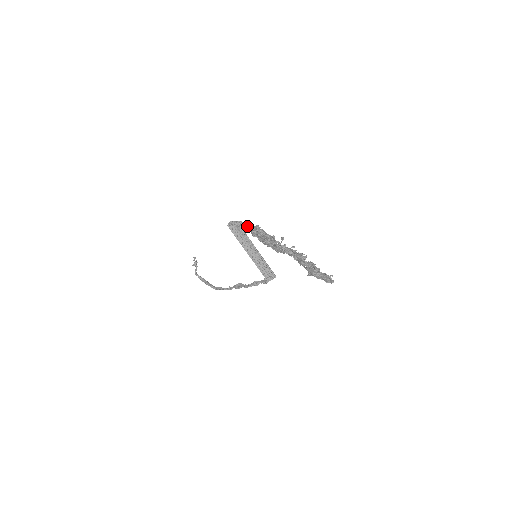
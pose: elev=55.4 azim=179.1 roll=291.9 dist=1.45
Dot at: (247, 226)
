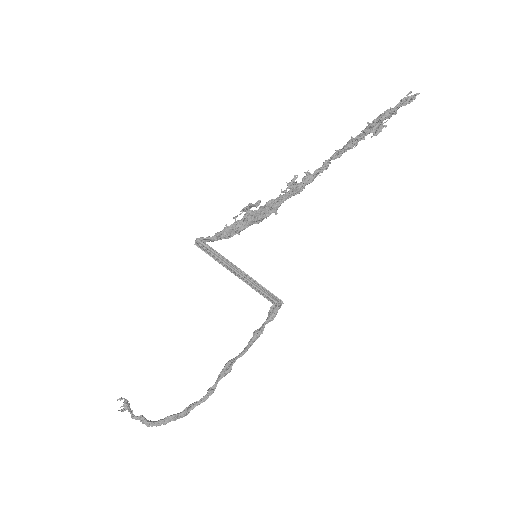
Dot at: (226, 226)
